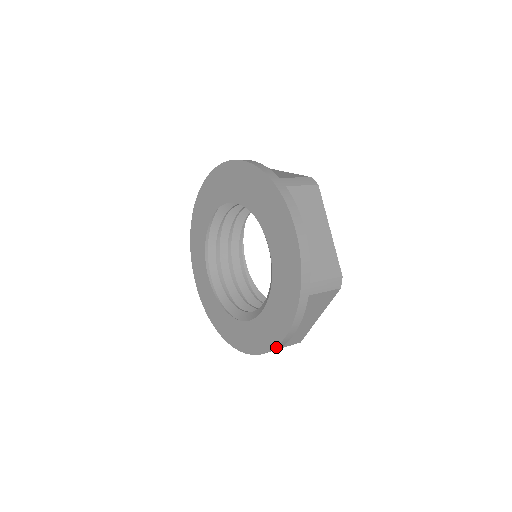
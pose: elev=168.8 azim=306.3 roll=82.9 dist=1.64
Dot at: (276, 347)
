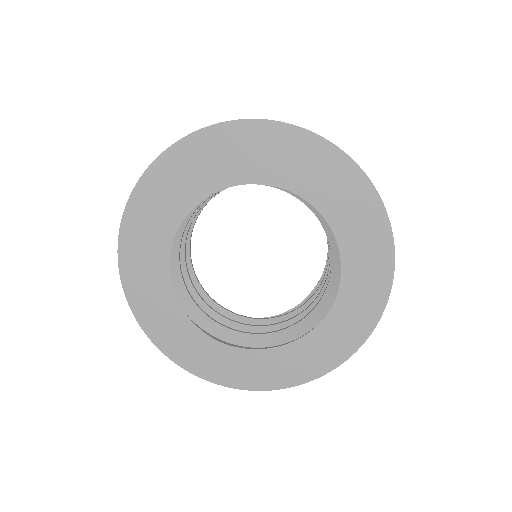
Dot at: (393, 273)
